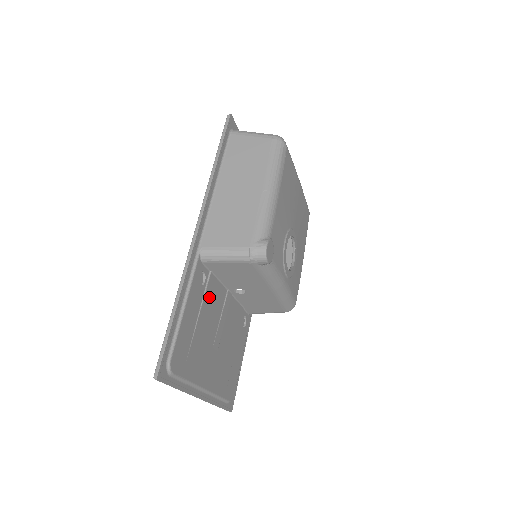
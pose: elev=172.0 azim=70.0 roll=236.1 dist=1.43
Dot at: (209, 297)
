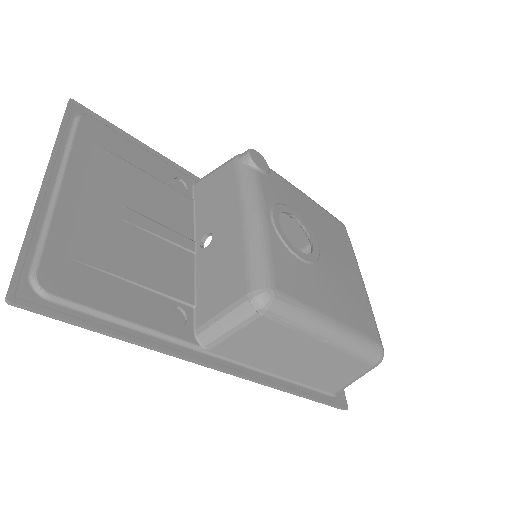
Dot at: (171, 196)
